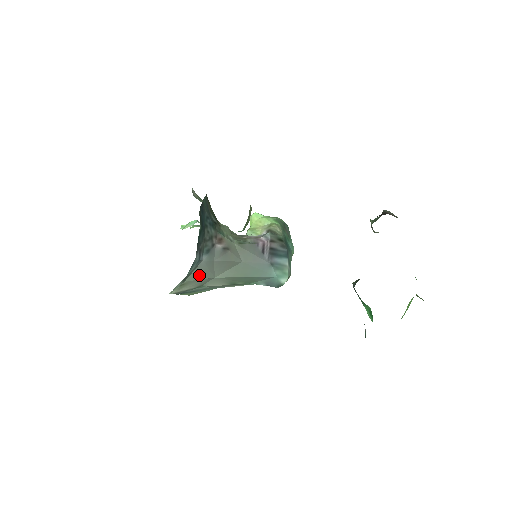
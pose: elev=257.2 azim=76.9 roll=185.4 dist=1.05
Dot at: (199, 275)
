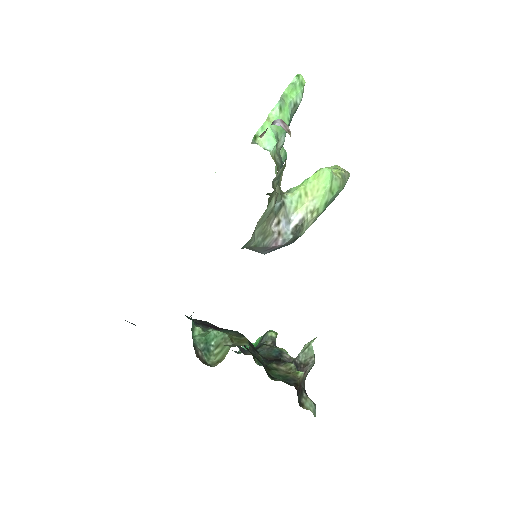
Dot at: occluded
